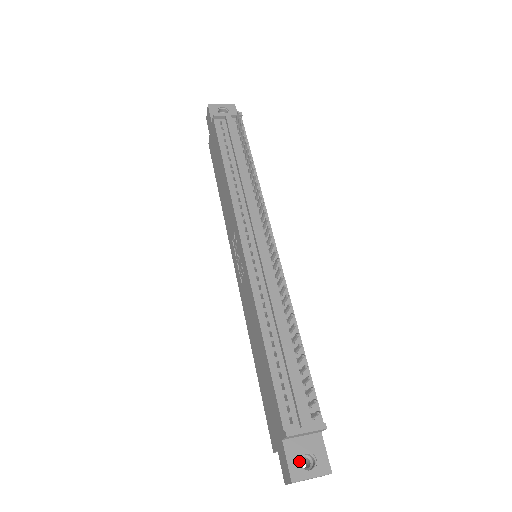
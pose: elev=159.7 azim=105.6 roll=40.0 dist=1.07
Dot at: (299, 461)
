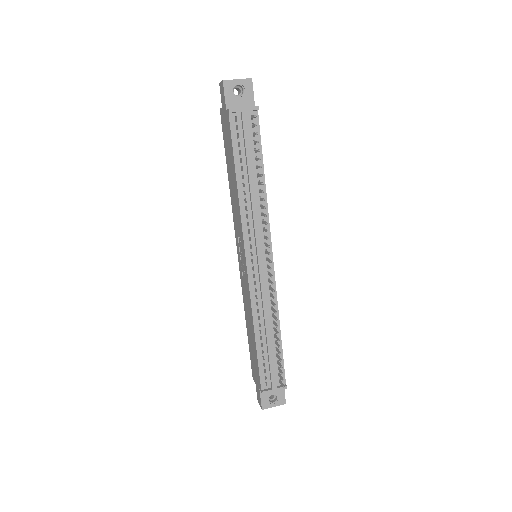
Dot at: (268, 399)
